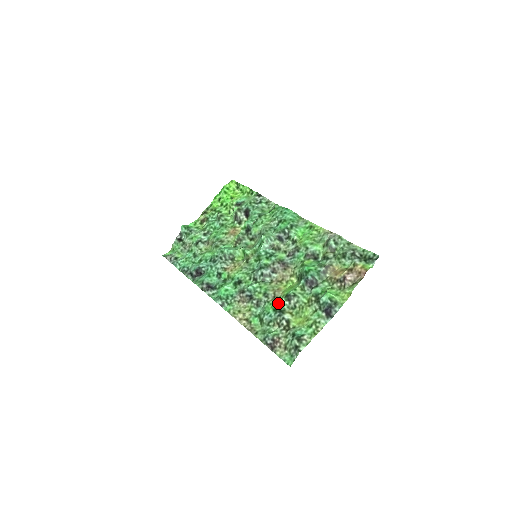
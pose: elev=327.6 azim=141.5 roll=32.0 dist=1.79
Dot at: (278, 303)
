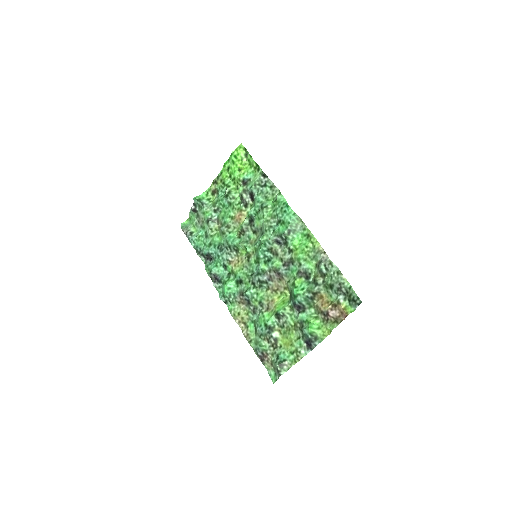
Dot at: (269, 319)
